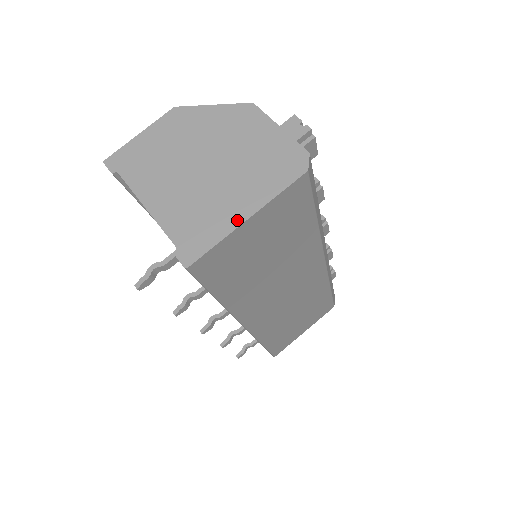
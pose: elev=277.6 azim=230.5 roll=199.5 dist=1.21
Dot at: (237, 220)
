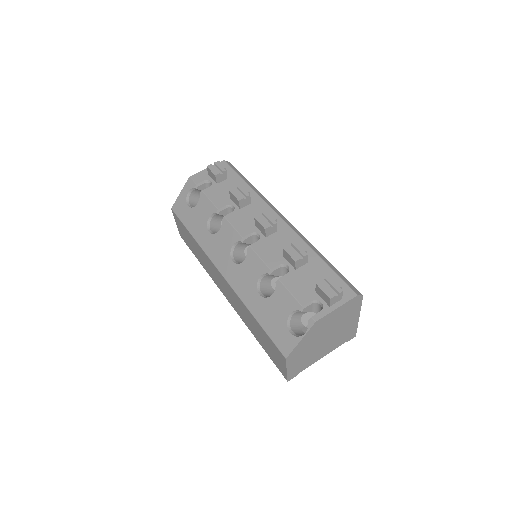
Dot at: (356, 321)
